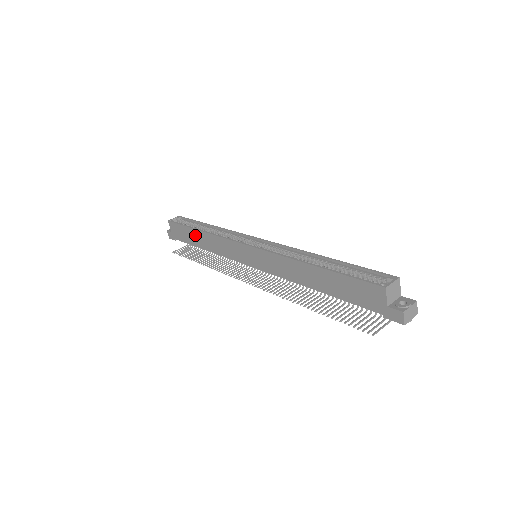
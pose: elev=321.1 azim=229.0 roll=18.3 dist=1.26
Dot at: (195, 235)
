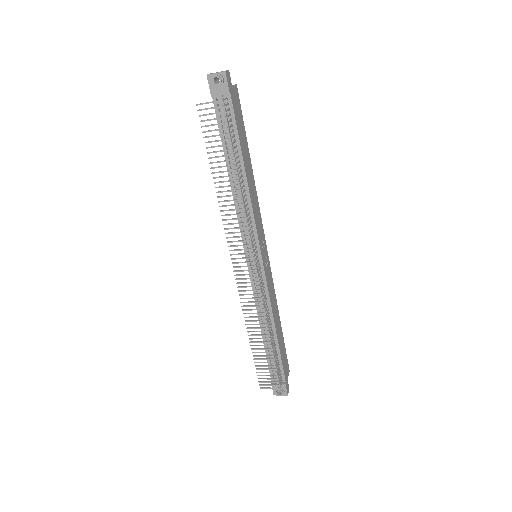
Dot at: occluded
